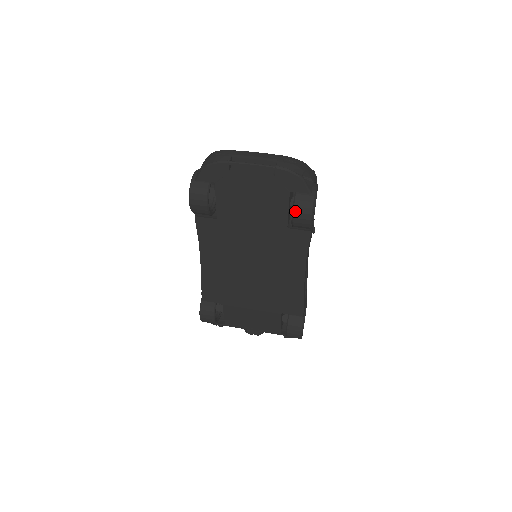
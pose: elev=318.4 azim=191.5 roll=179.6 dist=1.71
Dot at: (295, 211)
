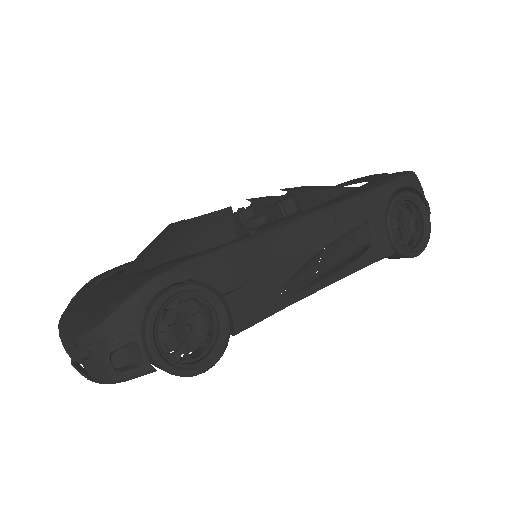
Dot at: occluded
